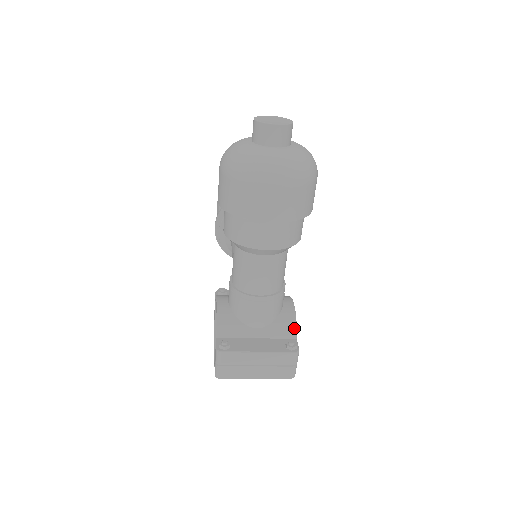
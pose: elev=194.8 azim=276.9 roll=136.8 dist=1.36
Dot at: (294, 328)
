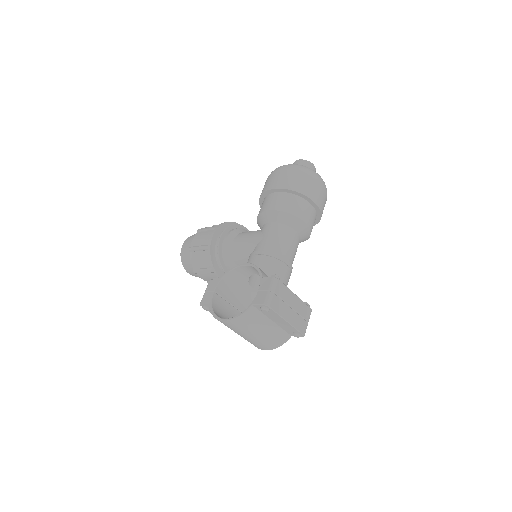
Dot at: occluded
